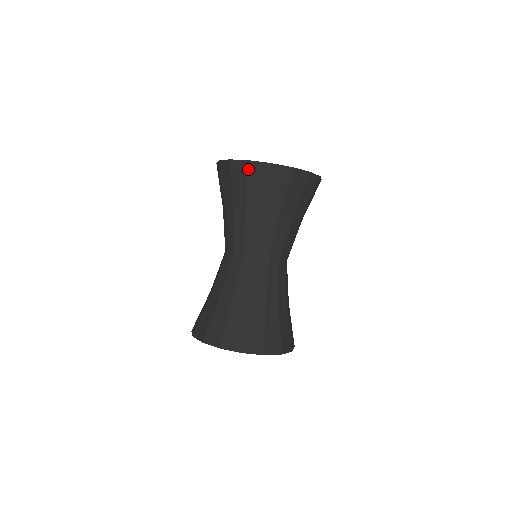
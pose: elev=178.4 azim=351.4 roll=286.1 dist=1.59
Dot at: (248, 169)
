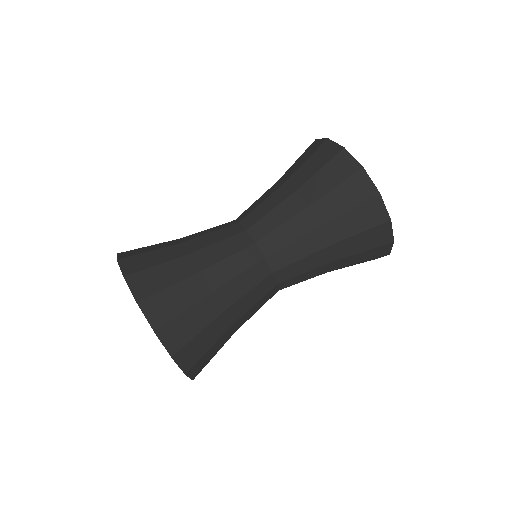
Dot at: (354, 174)
